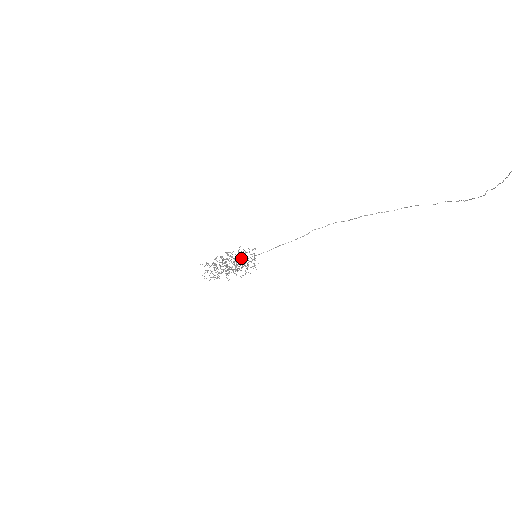
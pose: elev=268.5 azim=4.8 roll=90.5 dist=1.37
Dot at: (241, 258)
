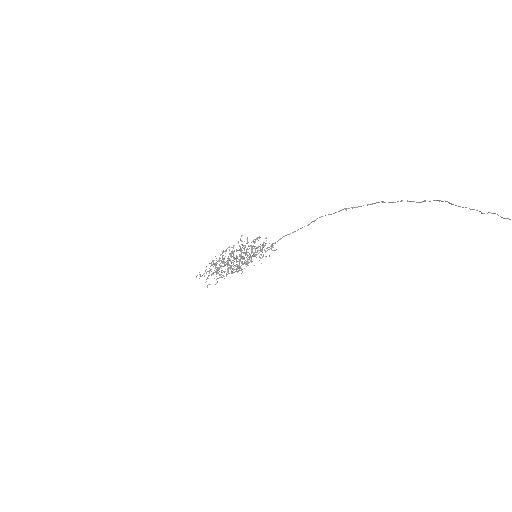
Dot at: (246, 250)
